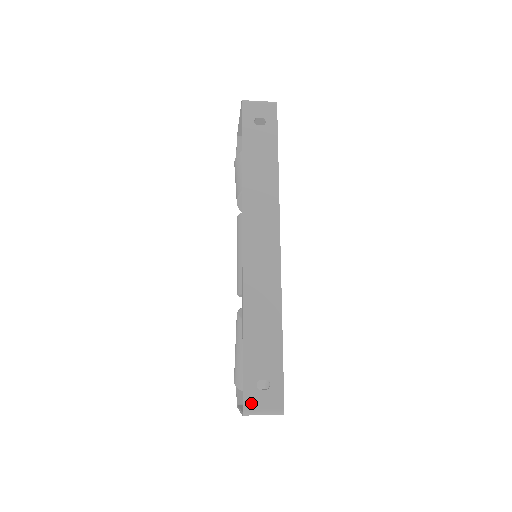
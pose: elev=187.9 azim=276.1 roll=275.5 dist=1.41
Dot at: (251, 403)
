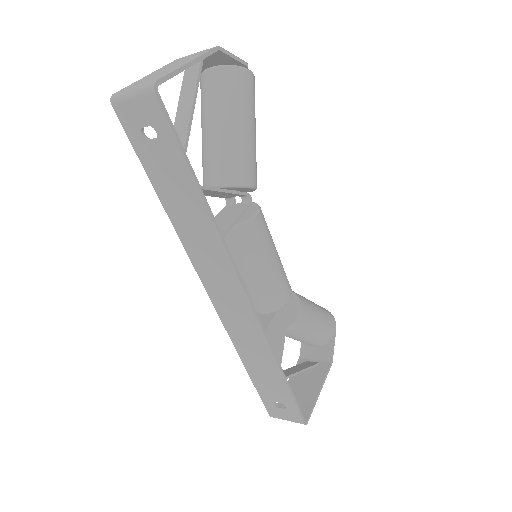
Dot at: (274, 414)
